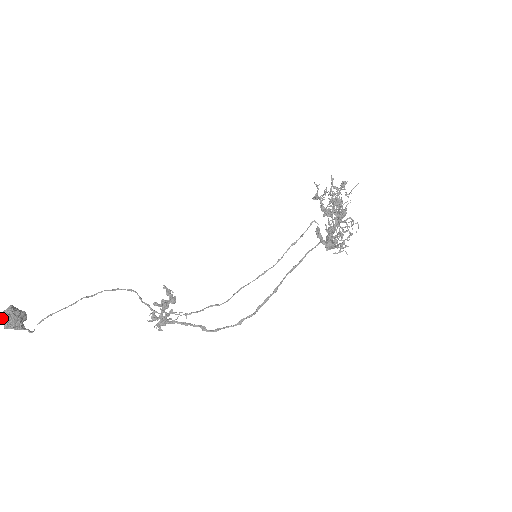
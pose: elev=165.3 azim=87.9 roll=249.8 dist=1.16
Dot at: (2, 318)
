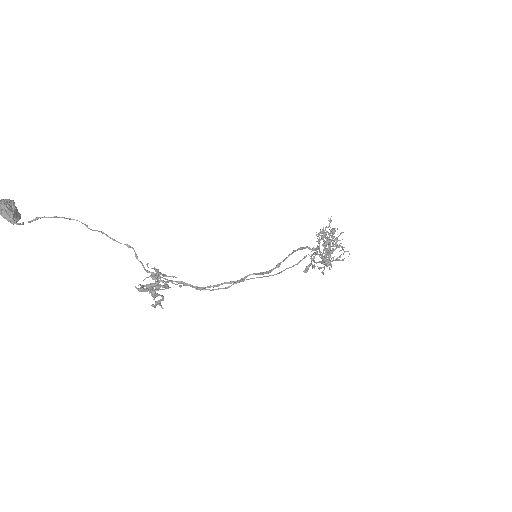
Dot at: (1, 200)
